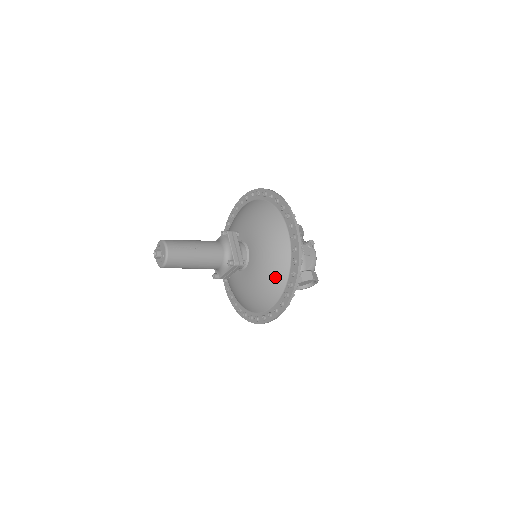
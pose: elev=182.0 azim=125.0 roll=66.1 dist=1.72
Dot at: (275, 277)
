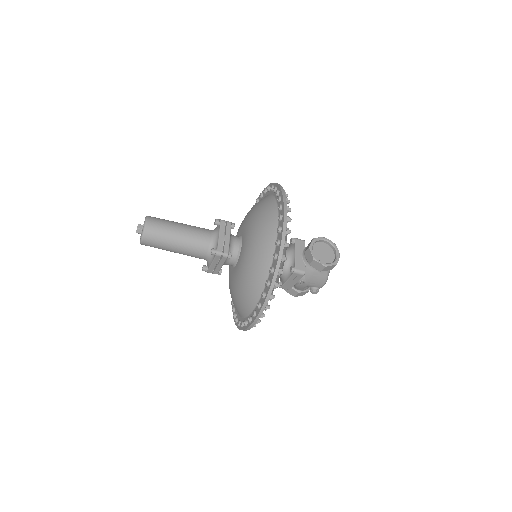
Dot at: (262, 204)
